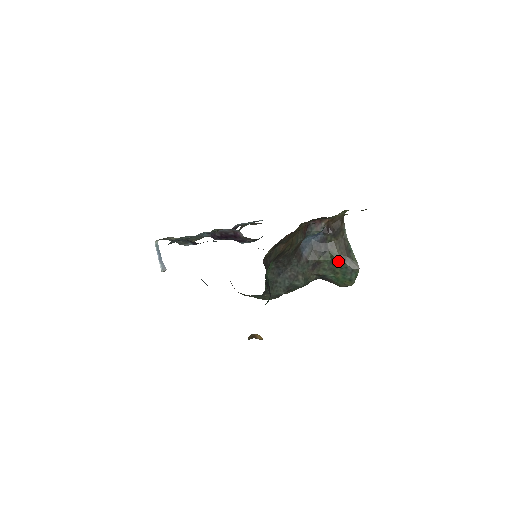
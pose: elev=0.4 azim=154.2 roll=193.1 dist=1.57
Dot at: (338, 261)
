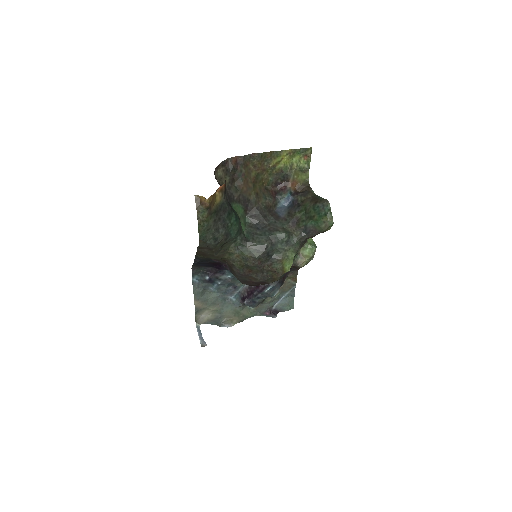
Dot at: (310, 207)
